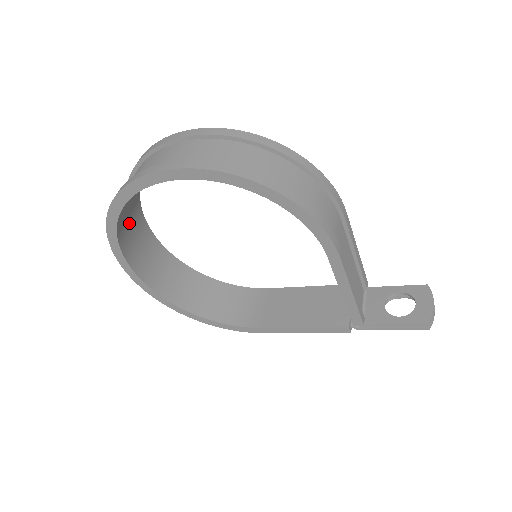
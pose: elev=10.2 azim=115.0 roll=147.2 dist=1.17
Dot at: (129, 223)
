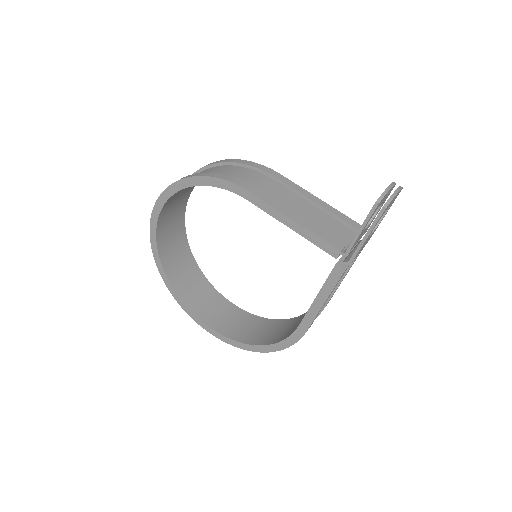
Dot at: (193, 289)
